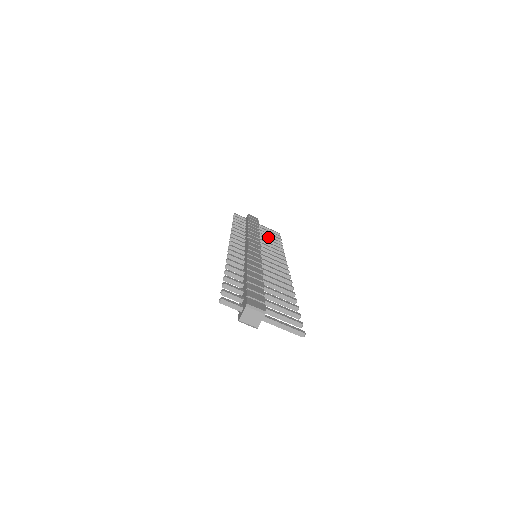
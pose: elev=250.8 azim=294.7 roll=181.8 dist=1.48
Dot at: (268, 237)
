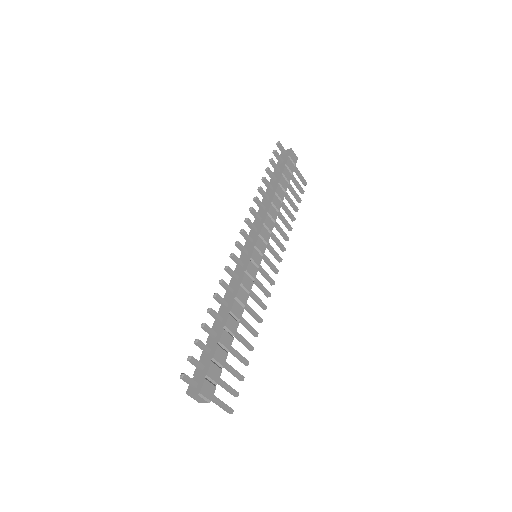
Dot at: (289, 200)
